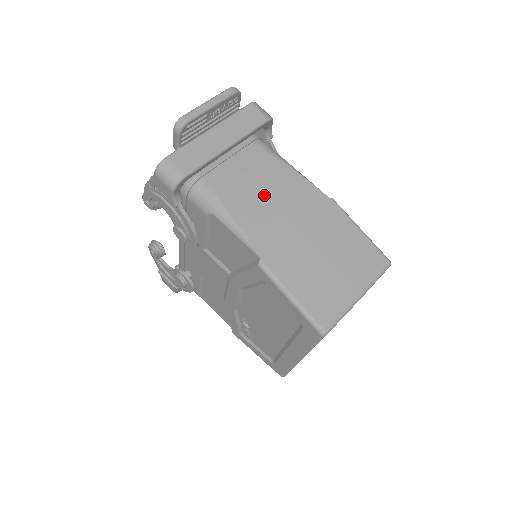
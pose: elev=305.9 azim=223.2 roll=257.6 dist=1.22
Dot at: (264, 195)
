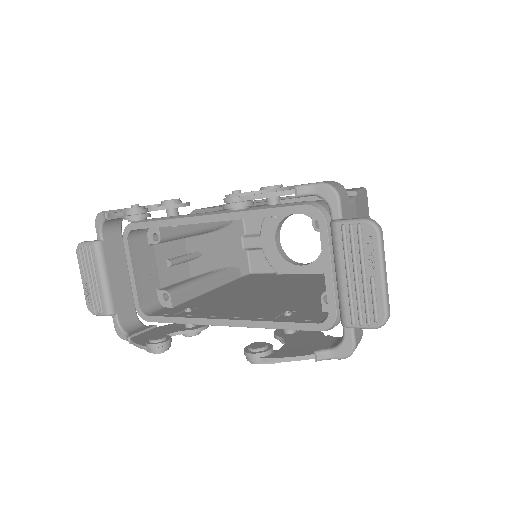
Dot at: occluded
